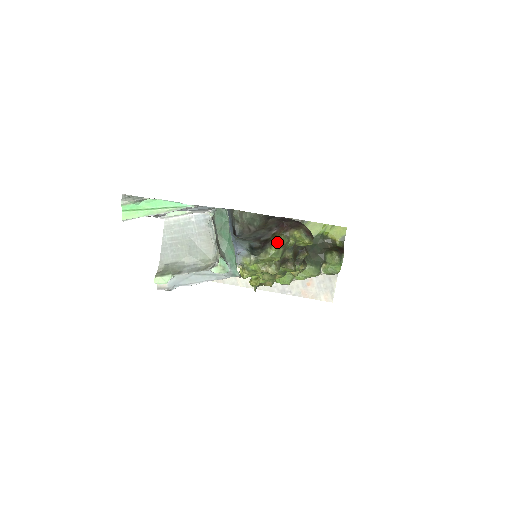
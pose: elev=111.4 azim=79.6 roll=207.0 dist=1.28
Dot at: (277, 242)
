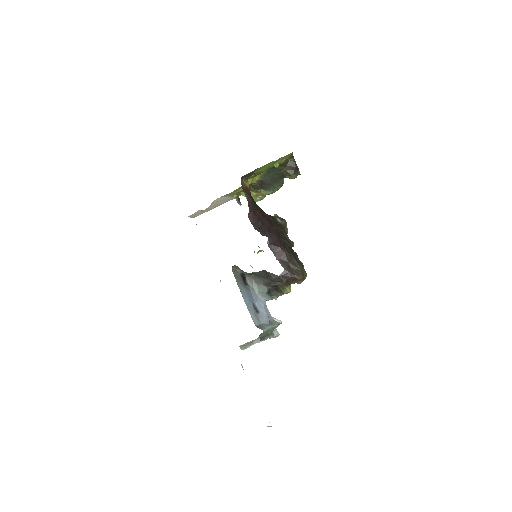
Dot at: occluded
